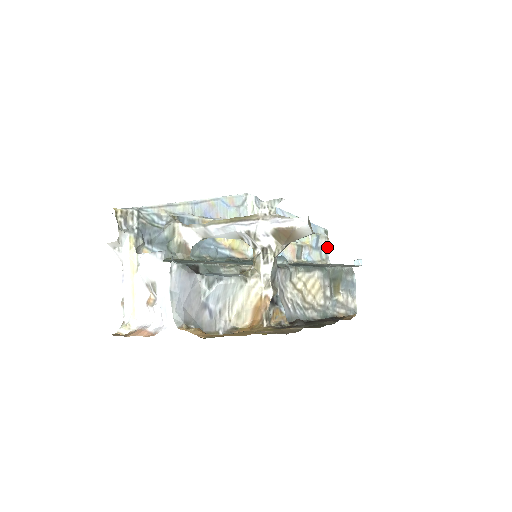
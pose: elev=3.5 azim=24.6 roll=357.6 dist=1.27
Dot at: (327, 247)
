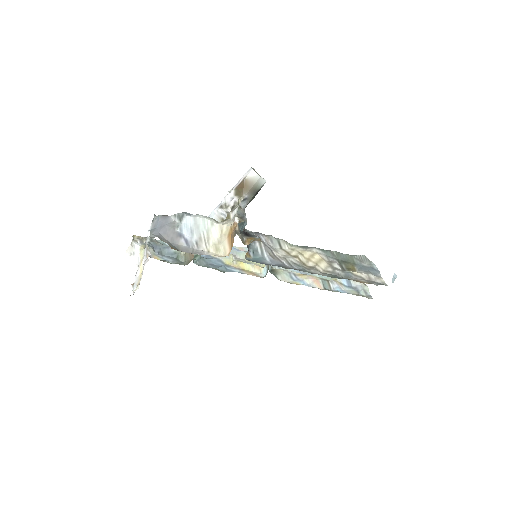
Dot at: (365, 288)
